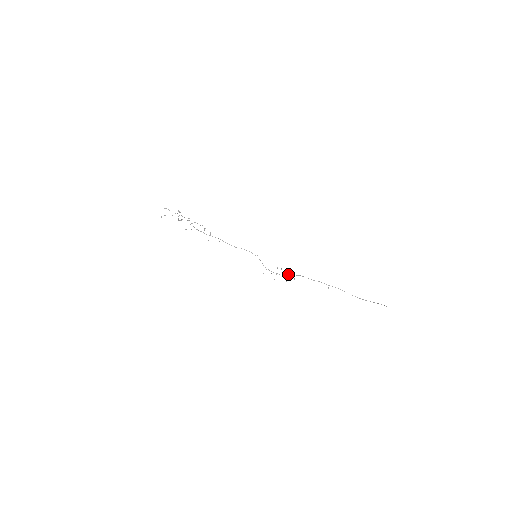
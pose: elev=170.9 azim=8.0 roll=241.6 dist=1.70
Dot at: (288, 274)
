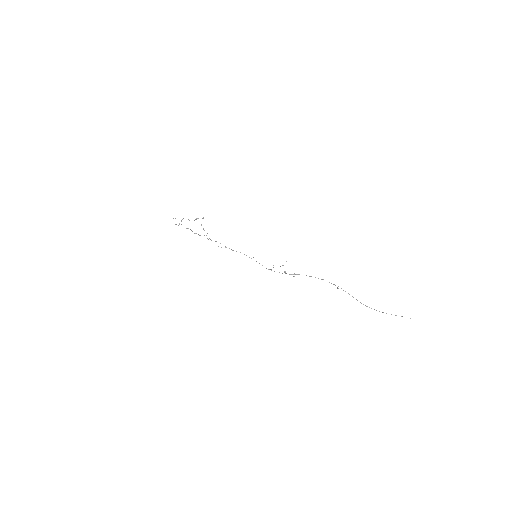
Dot at: (289, 274)
